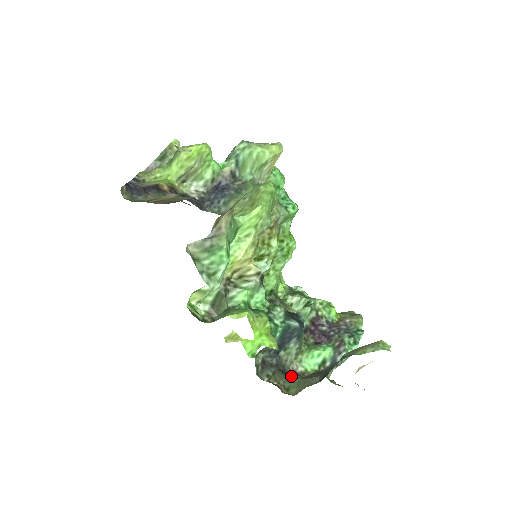
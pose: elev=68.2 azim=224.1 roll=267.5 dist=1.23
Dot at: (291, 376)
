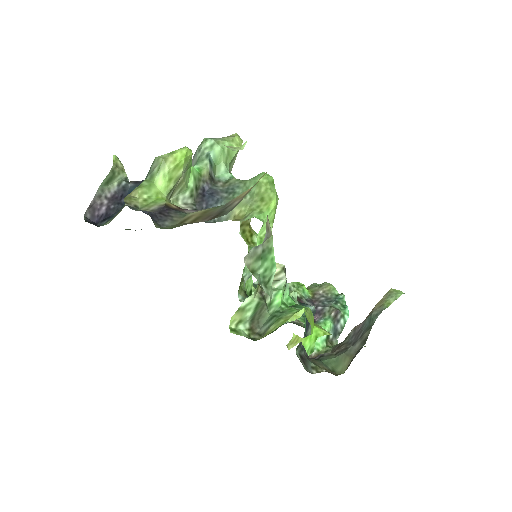
Dot at: (326, 359)
